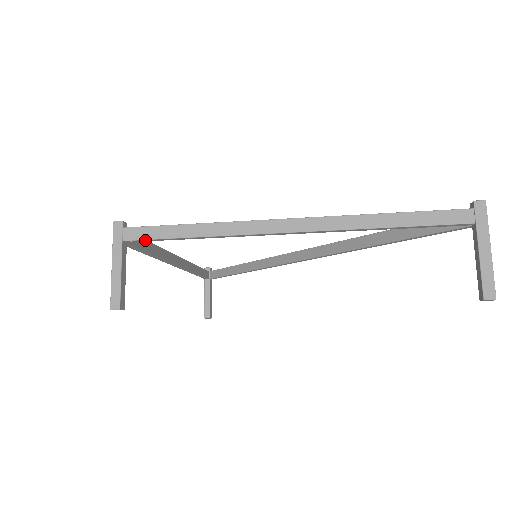
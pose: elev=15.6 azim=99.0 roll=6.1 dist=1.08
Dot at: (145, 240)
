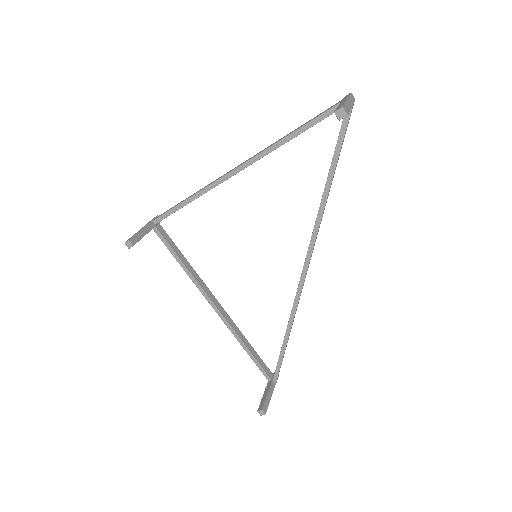
Dot at: (163, 216)
